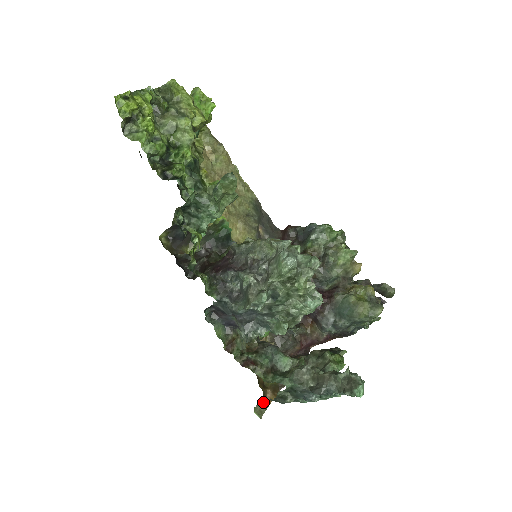
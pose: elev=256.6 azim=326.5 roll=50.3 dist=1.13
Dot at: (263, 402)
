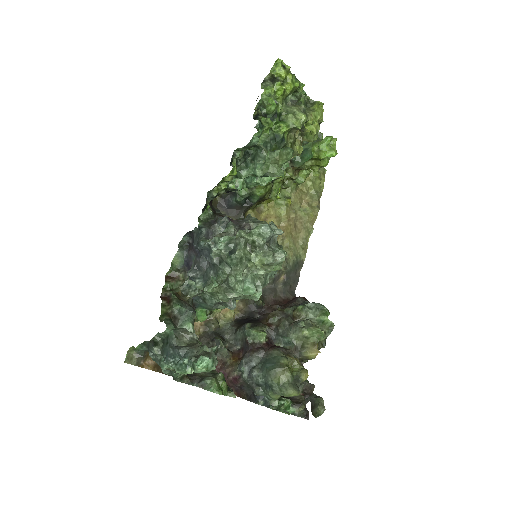
Dot at: (141, 357)
